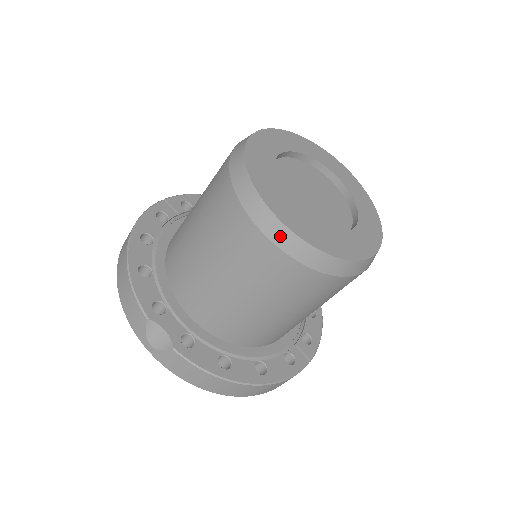
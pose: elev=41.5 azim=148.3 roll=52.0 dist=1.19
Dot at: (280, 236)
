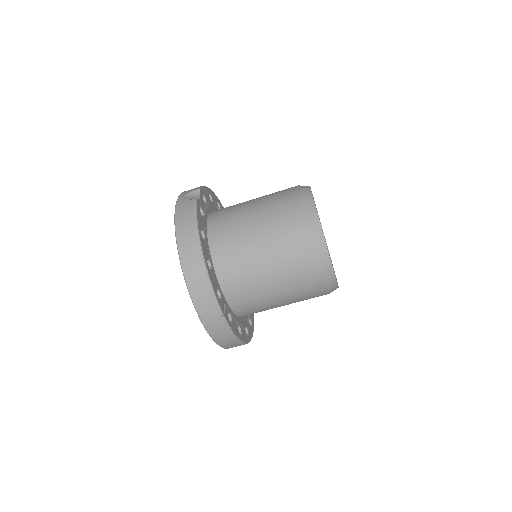
Dot at: (306, 195)
